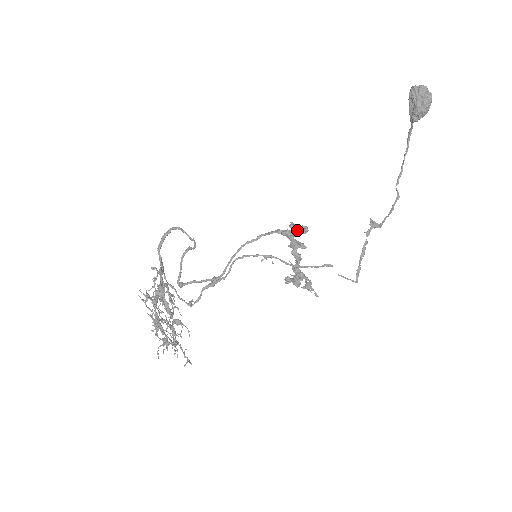
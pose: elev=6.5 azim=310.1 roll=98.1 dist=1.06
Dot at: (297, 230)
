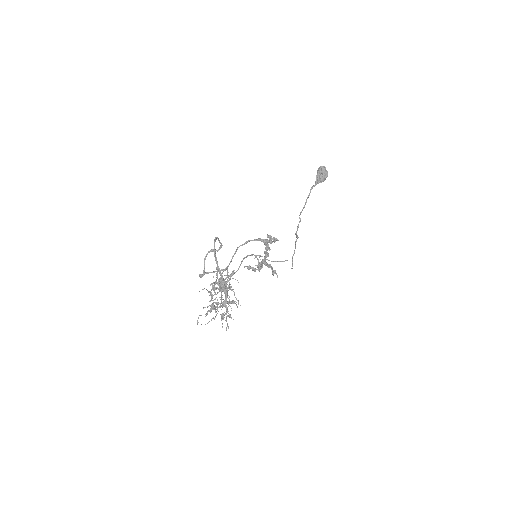
Dot at: (273, 240)
